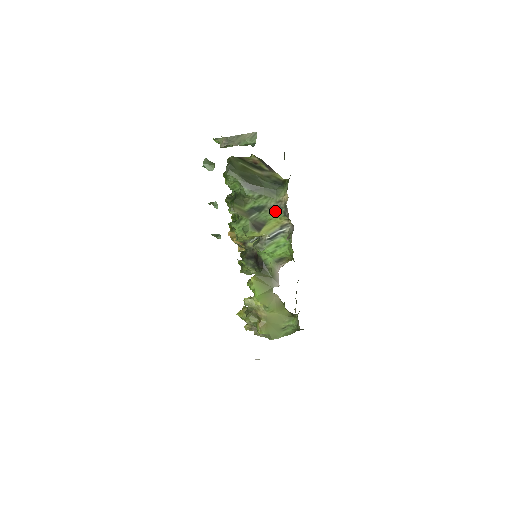
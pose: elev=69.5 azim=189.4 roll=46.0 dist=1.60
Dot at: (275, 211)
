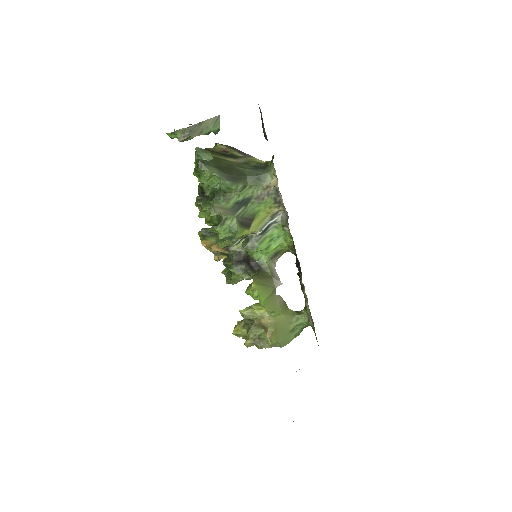
Dot at: (263, 200)
